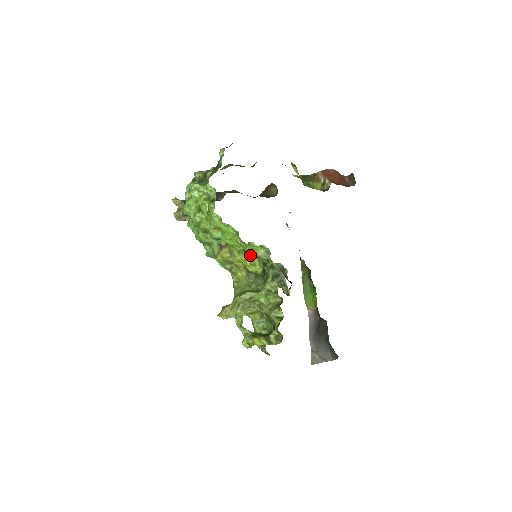
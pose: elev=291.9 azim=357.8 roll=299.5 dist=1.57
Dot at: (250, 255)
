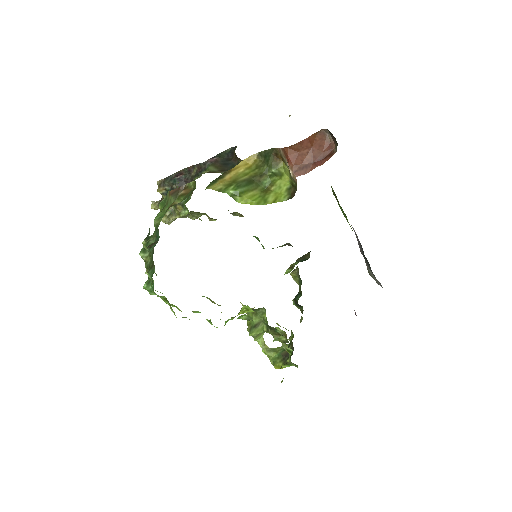
Dot at: occluded
